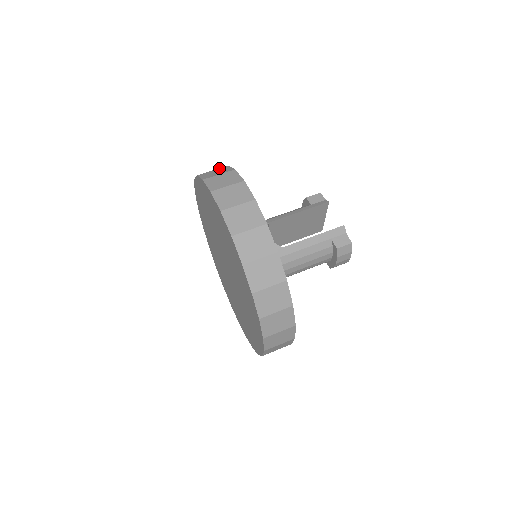
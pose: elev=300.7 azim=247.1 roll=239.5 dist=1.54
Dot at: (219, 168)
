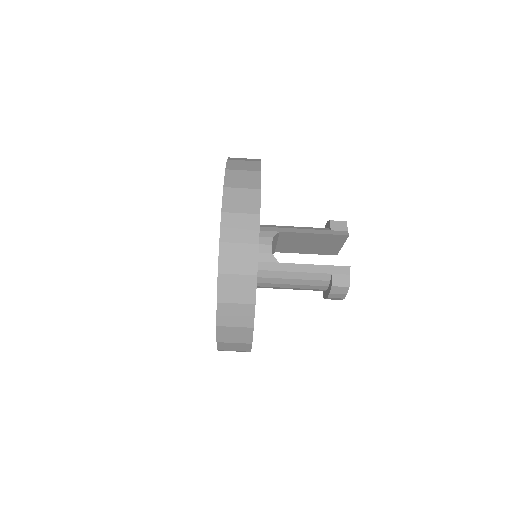
Dot at: (251, 161)
